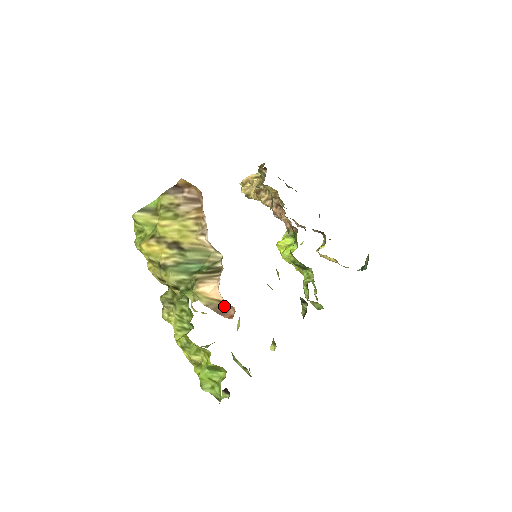
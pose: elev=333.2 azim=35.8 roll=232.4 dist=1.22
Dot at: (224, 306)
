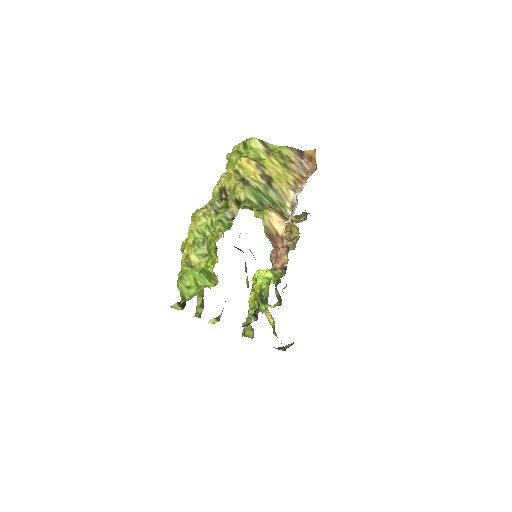
Dot at: (276, 238)
